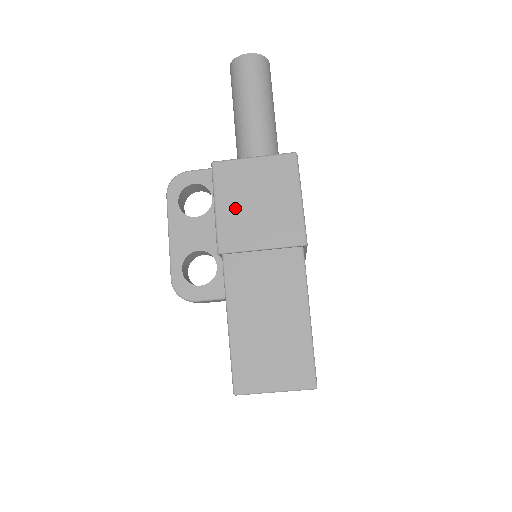
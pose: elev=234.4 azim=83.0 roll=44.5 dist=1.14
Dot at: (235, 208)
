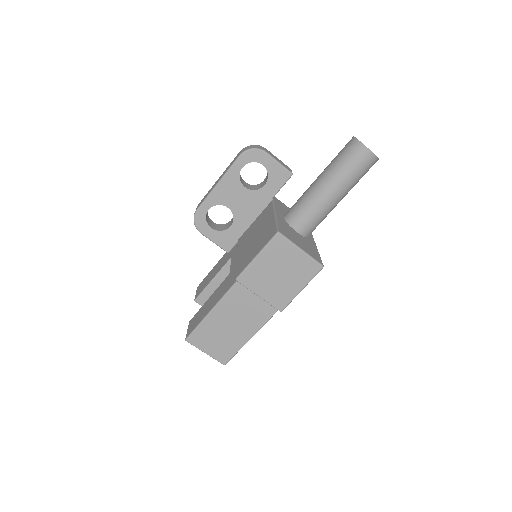
Dot at: (266, 267)
